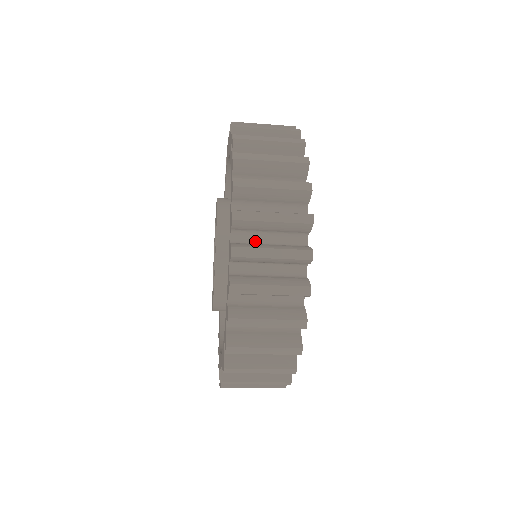
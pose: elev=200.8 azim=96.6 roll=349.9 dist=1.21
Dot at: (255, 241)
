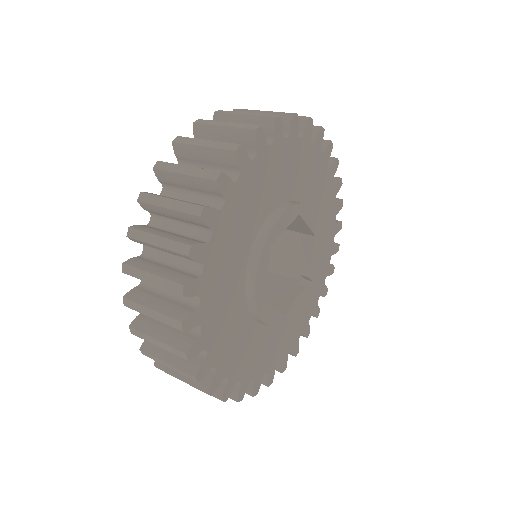
Dot at: (160, 258)
